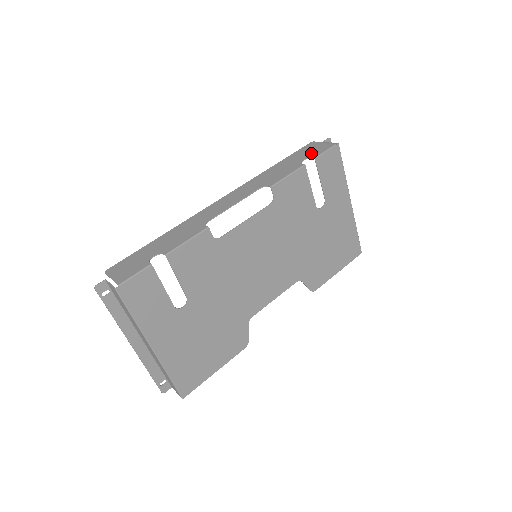
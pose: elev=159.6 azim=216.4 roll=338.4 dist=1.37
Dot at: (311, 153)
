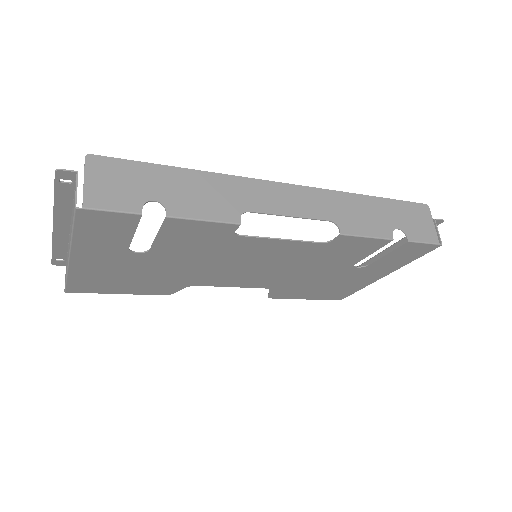
Dot at: (412, 227)
